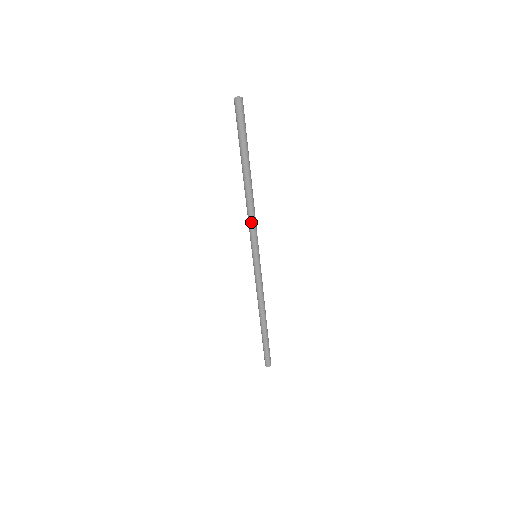
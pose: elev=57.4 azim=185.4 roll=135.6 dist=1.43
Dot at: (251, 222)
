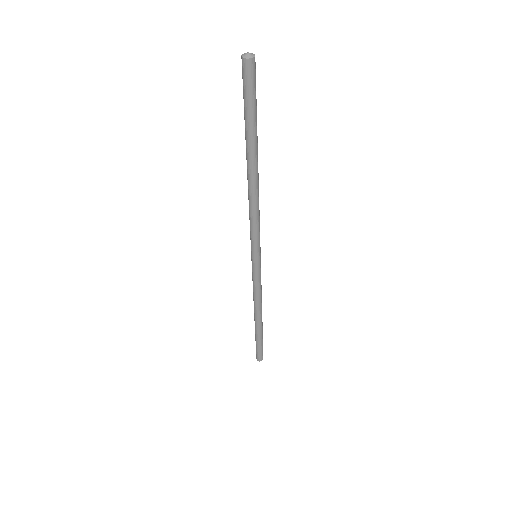
Dot at: (256, 220)
